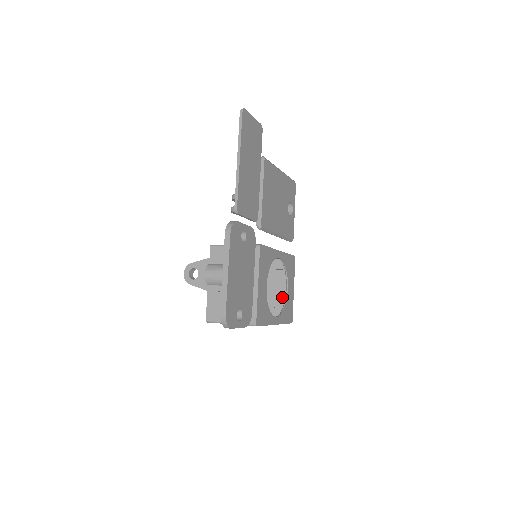
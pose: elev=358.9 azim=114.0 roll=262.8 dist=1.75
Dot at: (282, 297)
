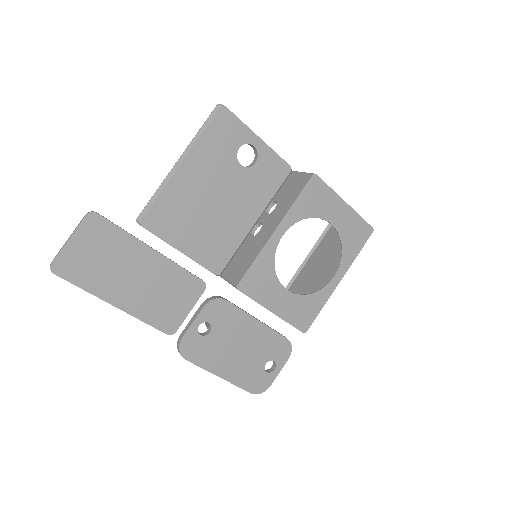
Dot at: occluded
